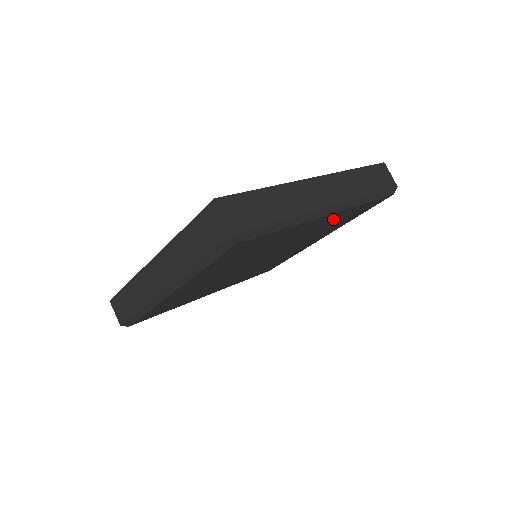
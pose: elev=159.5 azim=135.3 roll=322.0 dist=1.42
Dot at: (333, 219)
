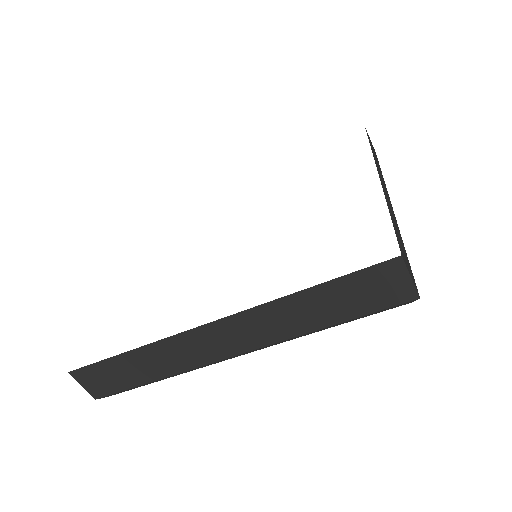
Dot at: occluded
